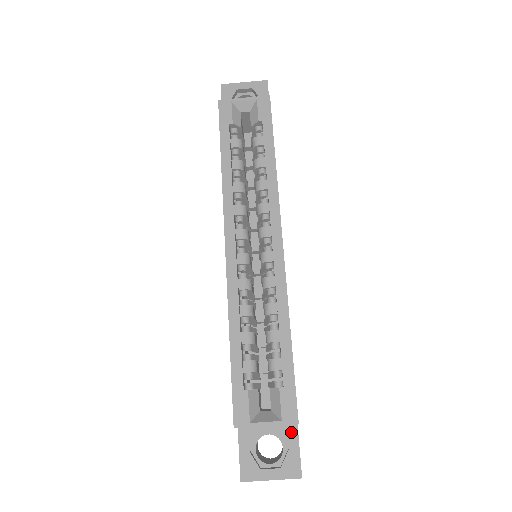
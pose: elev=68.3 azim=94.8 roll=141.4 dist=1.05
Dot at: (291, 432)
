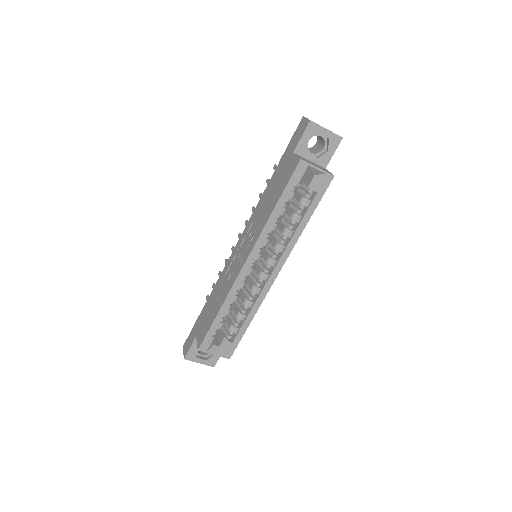
Dot at: occluded
